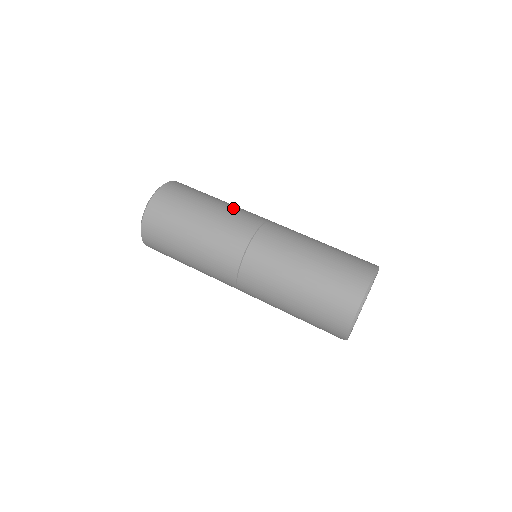
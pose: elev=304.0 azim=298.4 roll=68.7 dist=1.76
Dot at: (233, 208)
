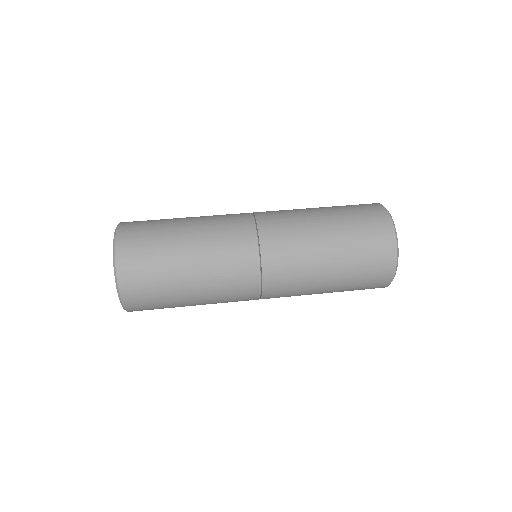
Dot at: occluded
